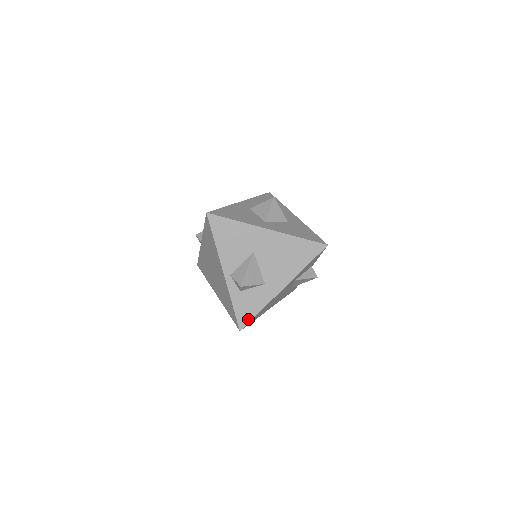
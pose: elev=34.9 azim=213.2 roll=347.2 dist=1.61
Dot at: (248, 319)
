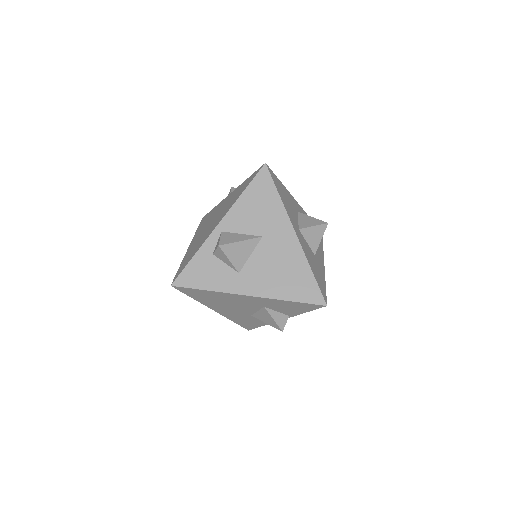
Dot at: (190, 284)
